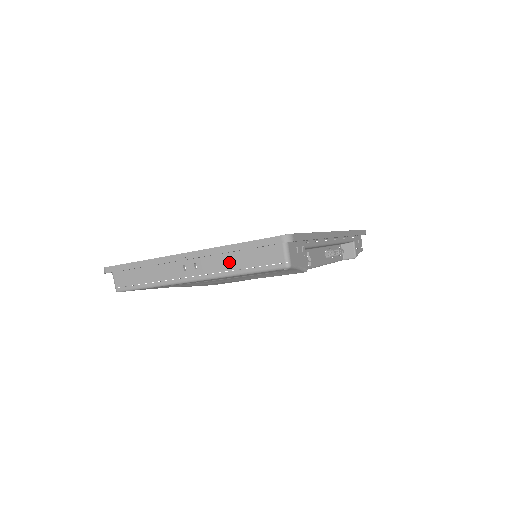
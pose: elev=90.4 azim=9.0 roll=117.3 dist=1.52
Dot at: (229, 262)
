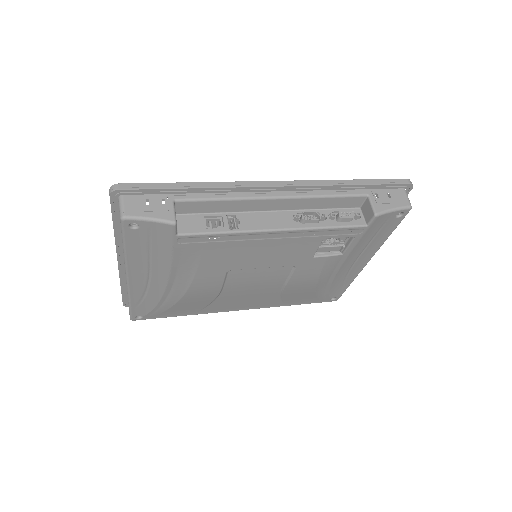
Dot at: occluded
